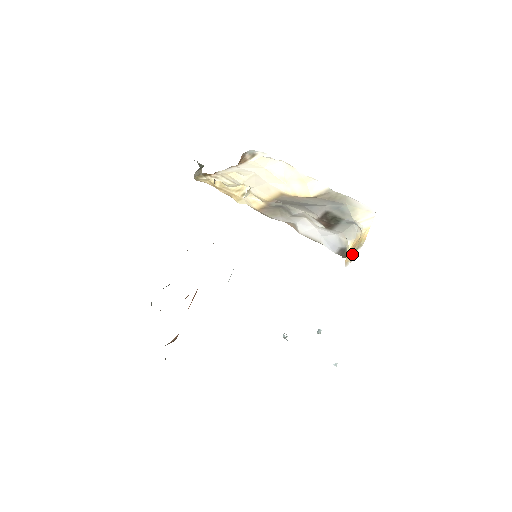
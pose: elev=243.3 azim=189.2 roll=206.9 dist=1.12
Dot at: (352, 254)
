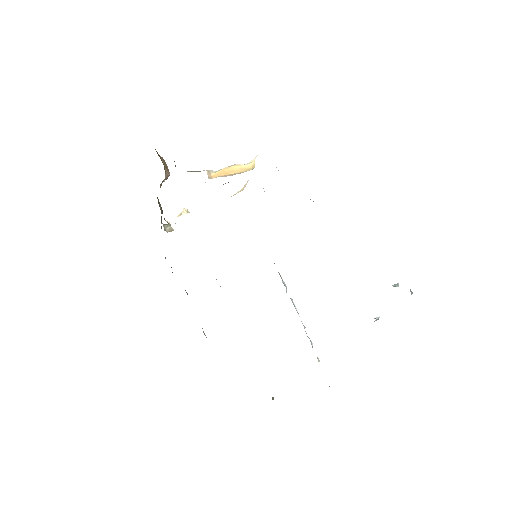
Dot at: (230, 175)
